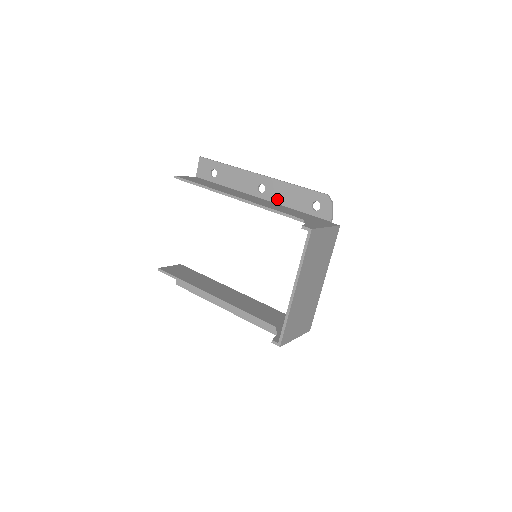
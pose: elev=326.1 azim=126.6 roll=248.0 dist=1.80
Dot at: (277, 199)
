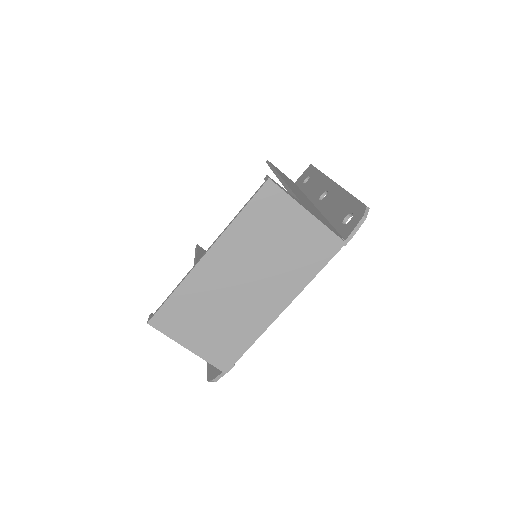
Dot at: (325, 208)
